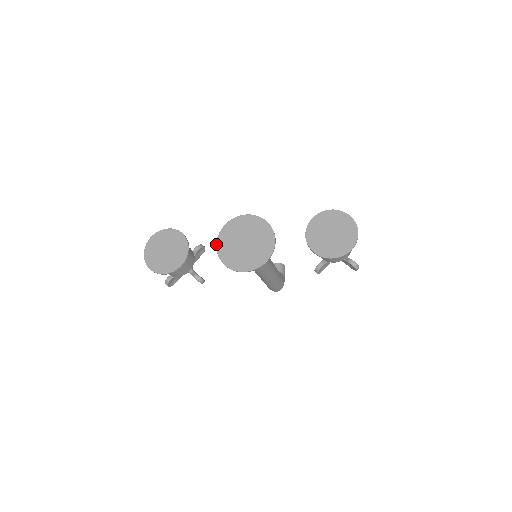
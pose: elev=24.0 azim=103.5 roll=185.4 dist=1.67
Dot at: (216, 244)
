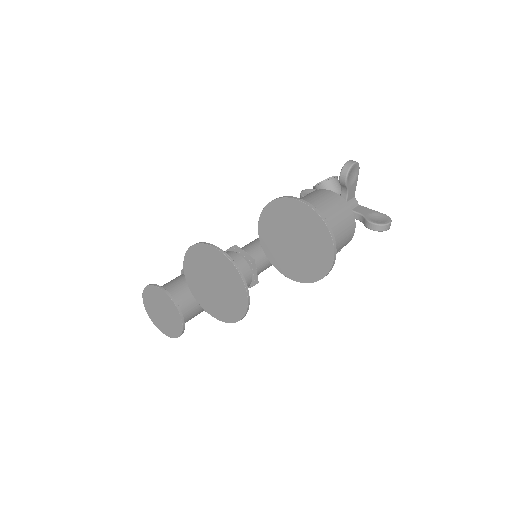
Dot at: occluded
